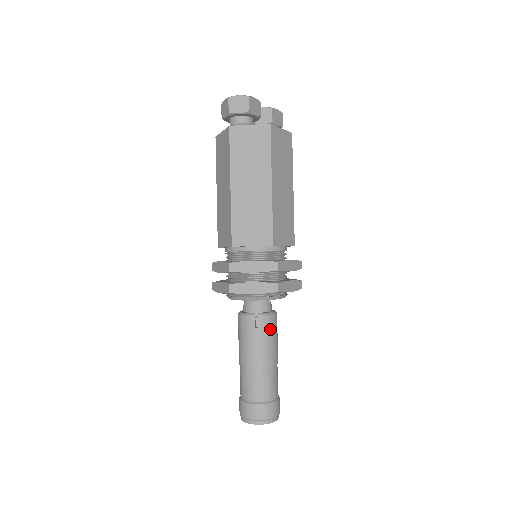
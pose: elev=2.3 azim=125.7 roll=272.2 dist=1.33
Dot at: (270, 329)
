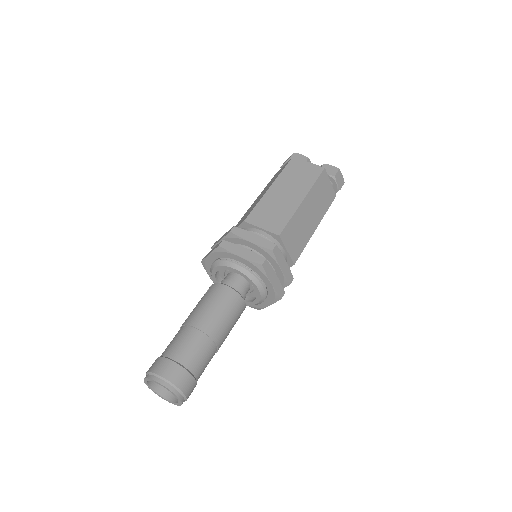
Dot at: (214, 295)
